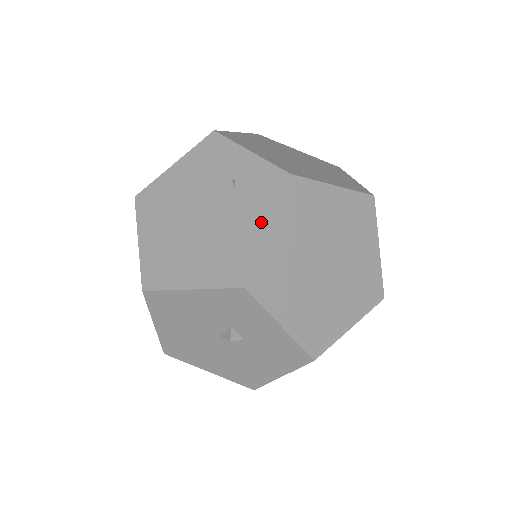
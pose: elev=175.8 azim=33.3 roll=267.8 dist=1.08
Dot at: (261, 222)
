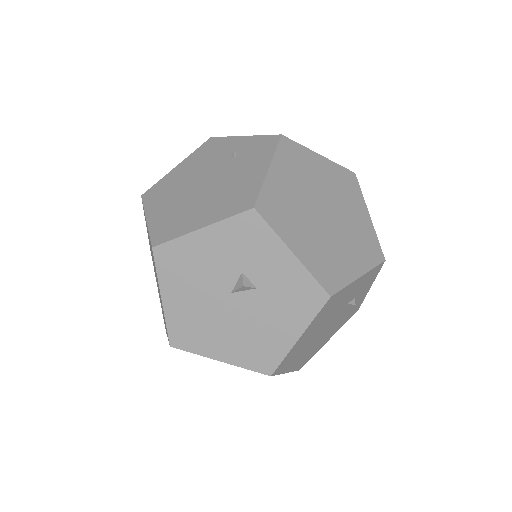
Dot at: (262, 167)
